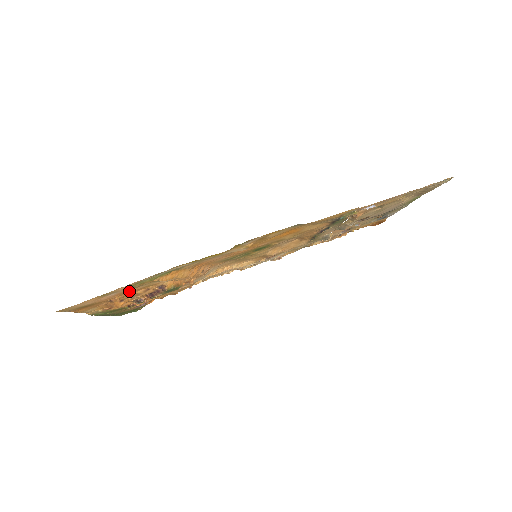
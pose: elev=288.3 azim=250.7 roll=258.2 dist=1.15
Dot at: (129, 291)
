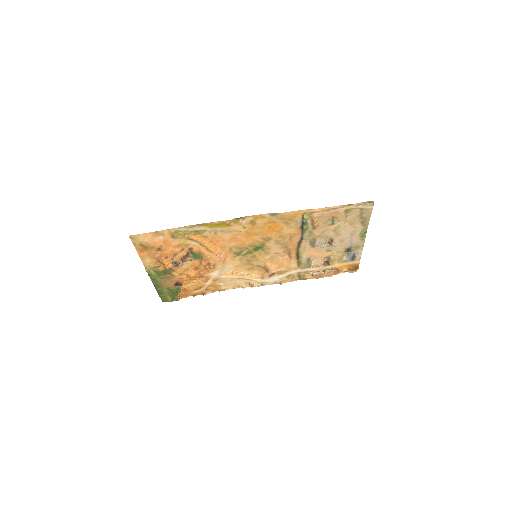
Dot at: (171, 243)
